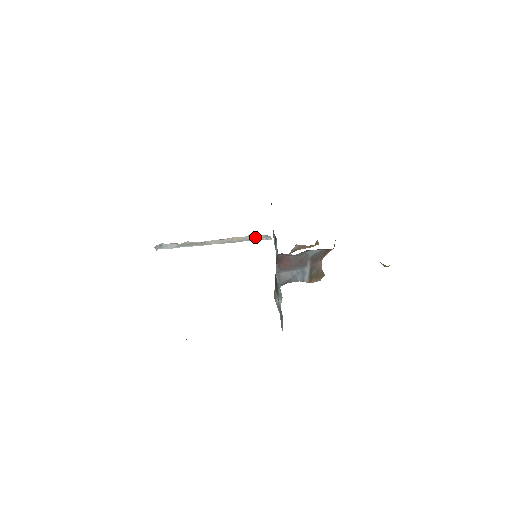
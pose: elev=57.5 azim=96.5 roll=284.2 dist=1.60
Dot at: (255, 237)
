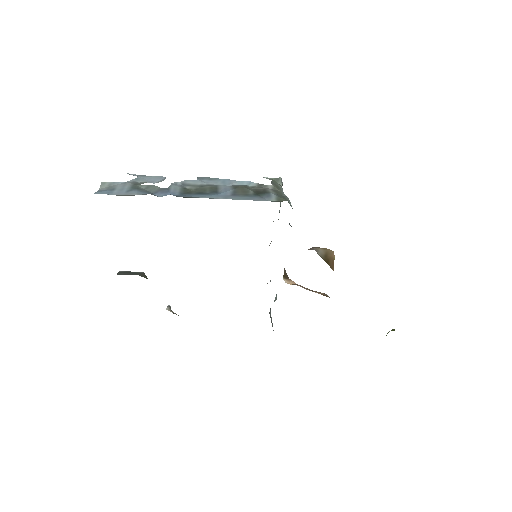
Dot at: occluded
